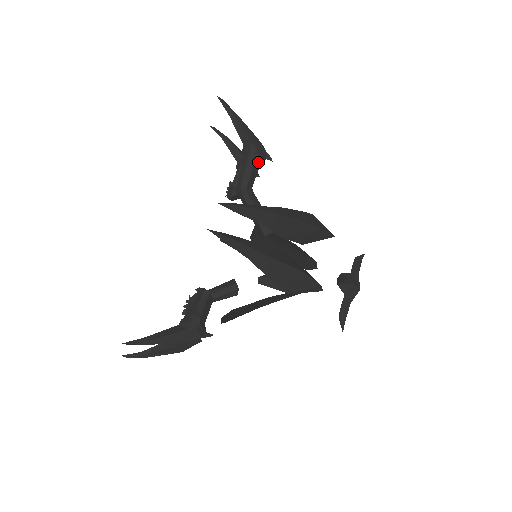
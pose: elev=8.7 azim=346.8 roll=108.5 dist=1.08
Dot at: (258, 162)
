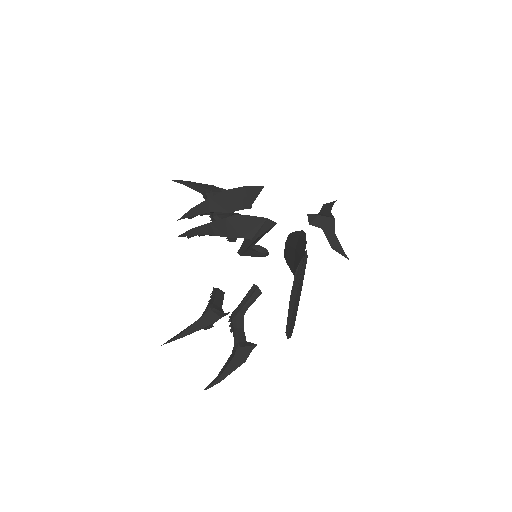
Dot at: occluded
